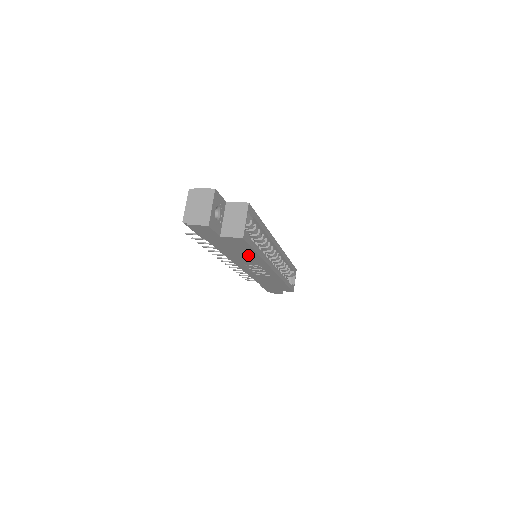
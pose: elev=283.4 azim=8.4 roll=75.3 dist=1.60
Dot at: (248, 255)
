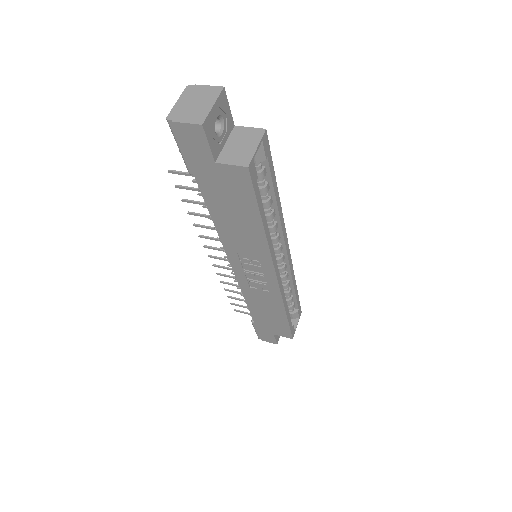
Dot at: (248, 226)
